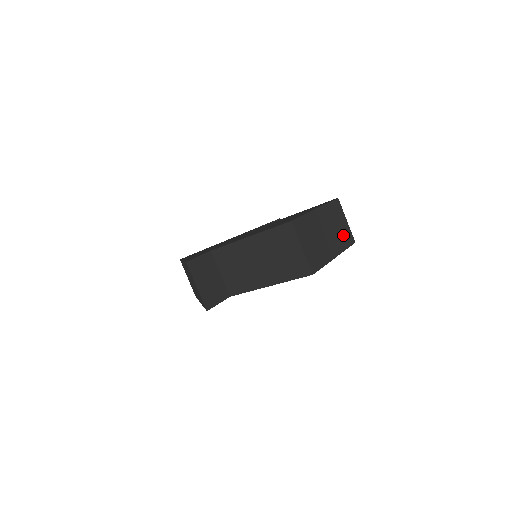
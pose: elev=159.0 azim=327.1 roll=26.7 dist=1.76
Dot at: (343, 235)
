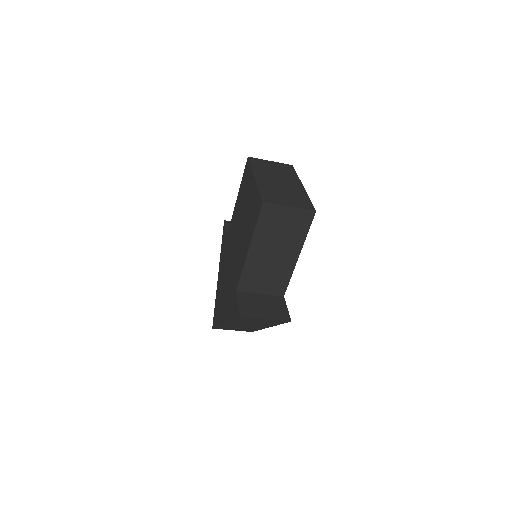
Dot at: (284, 171)
